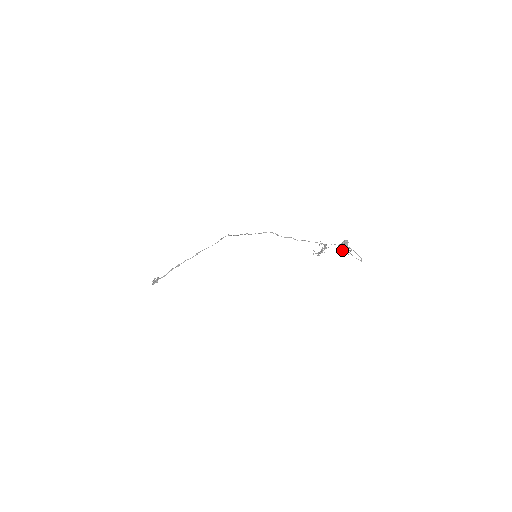
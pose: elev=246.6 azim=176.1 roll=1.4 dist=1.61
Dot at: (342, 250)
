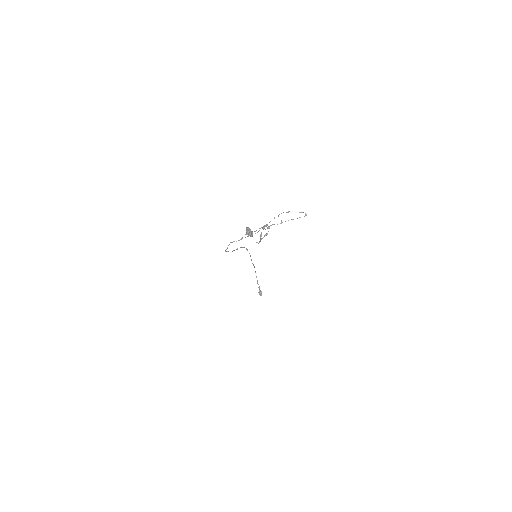
Dot at: occluded
